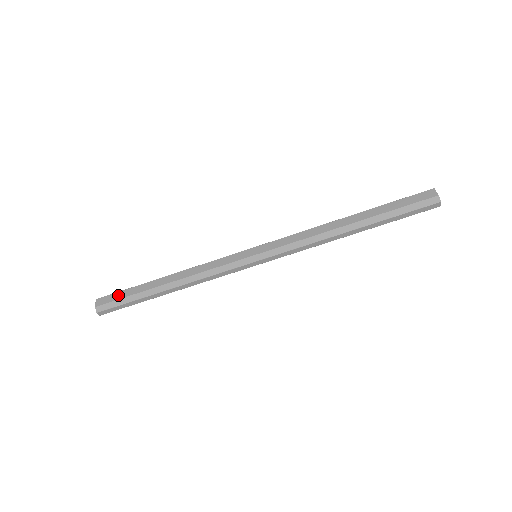
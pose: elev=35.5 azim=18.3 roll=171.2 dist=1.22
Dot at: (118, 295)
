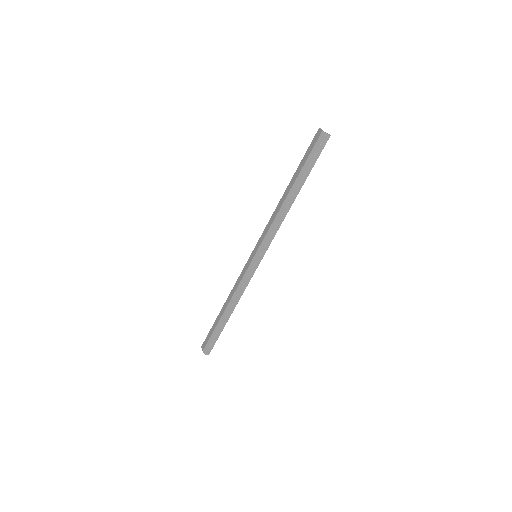
Dot at: (208, 336)
